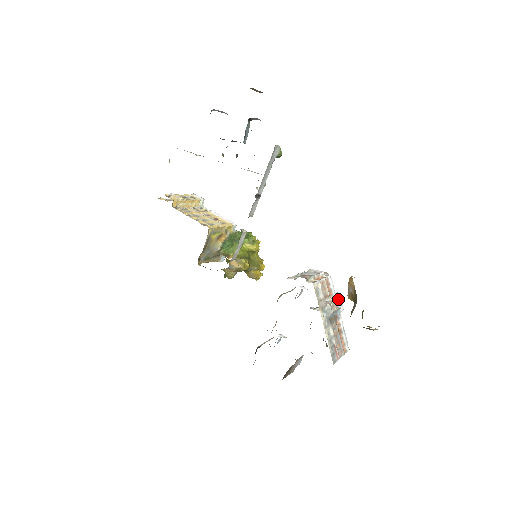
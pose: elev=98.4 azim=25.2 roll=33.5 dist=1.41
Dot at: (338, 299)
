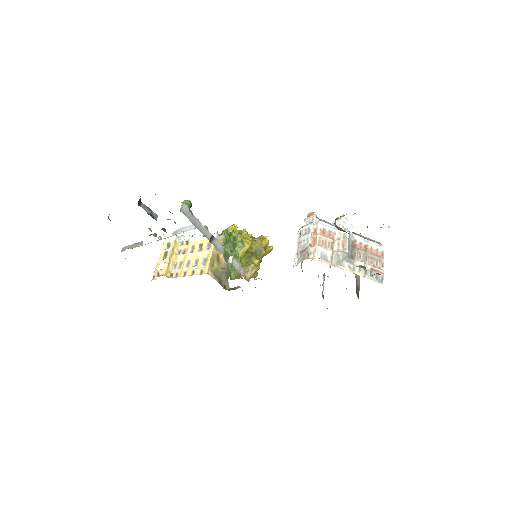
Dot at: (341, 231)
